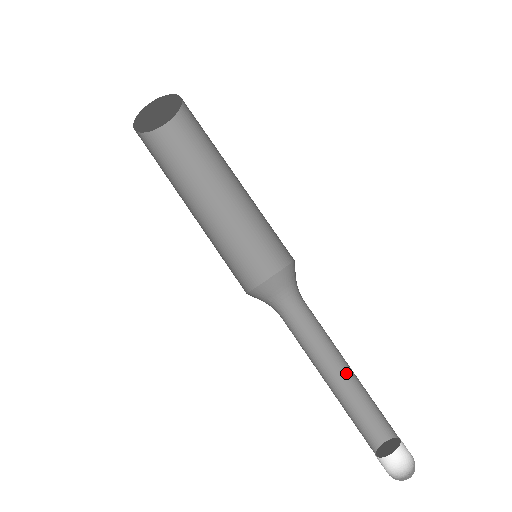
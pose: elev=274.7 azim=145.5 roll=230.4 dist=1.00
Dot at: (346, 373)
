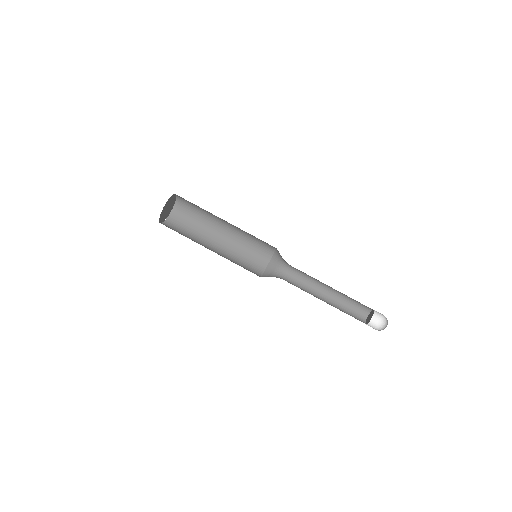
Dot at: (333, 290)
